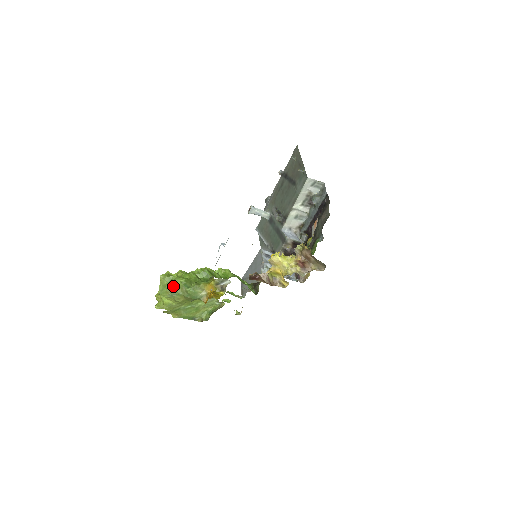
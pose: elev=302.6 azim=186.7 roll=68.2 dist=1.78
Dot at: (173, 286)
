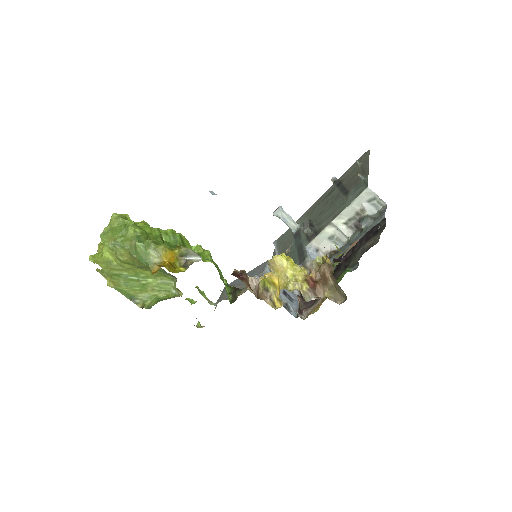
Dot at: (122, 233)
